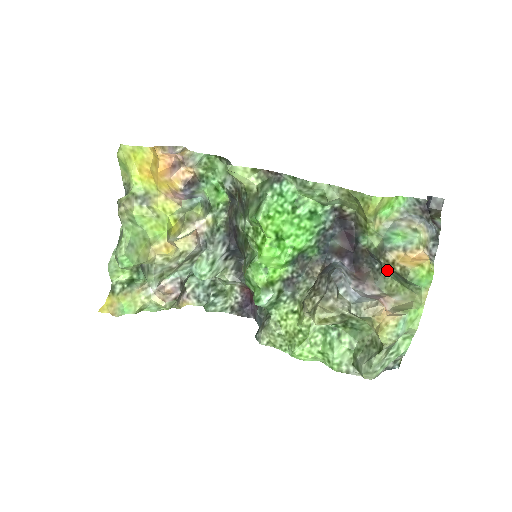
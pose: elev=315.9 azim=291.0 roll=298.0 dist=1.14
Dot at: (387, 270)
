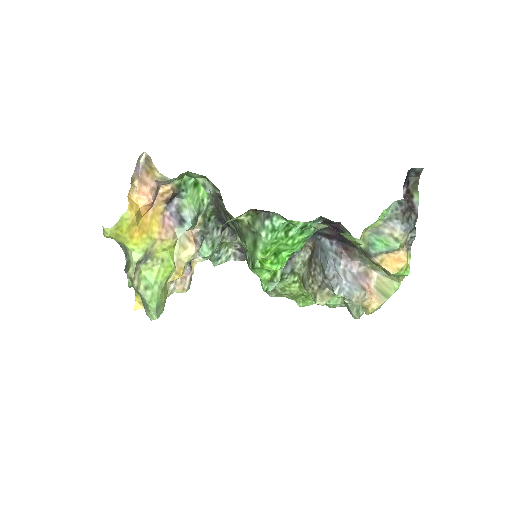
Dot at: occluded
